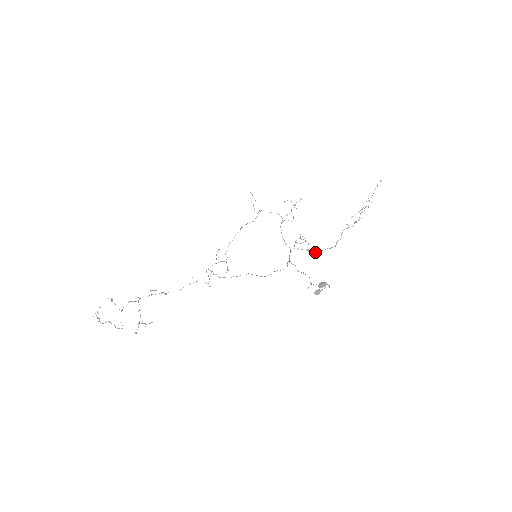
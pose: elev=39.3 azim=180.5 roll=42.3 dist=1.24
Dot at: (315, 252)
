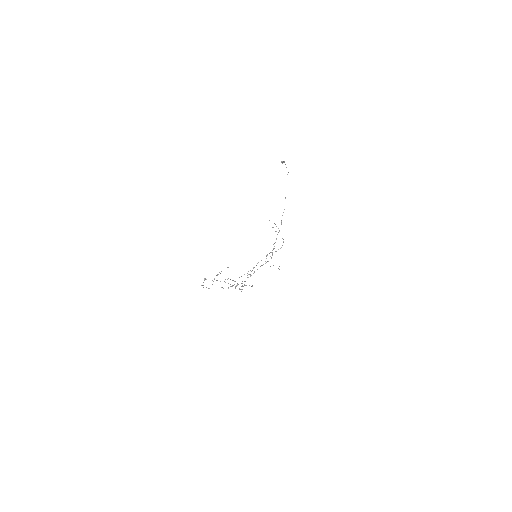
Dot at: occluded
